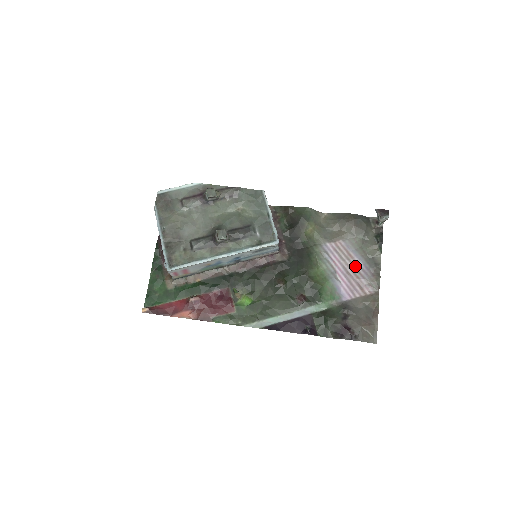
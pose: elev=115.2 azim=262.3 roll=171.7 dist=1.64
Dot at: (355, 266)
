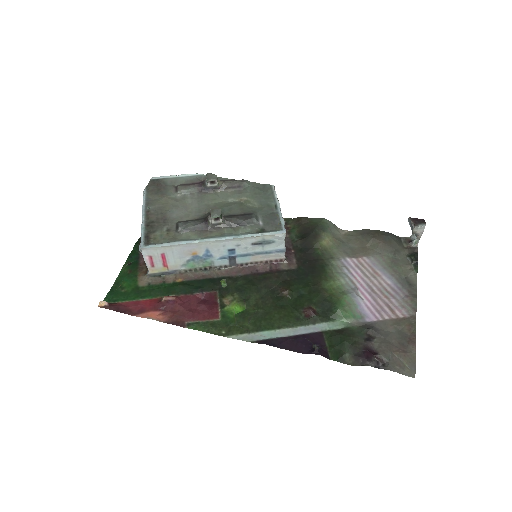
Dot at: (383, 285)
